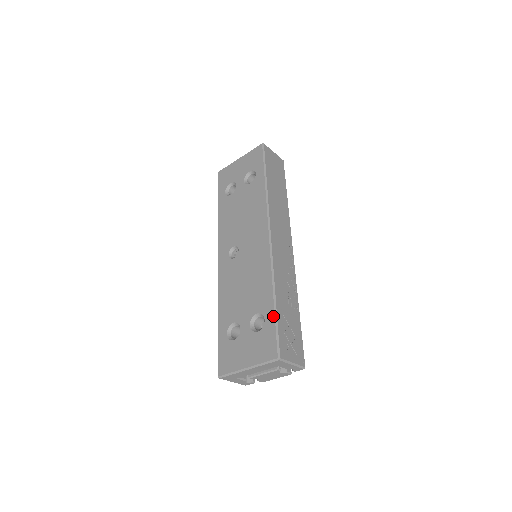
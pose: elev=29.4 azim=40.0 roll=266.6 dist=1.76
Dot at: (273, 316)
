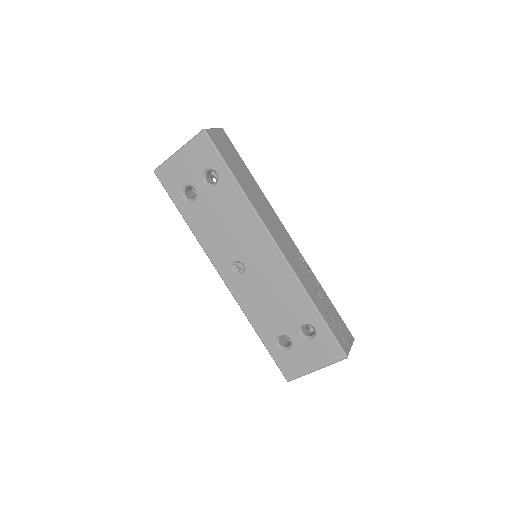
Dot at: (323, 324)
